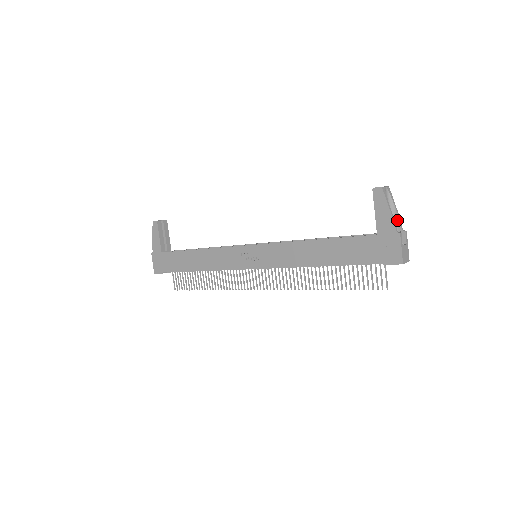
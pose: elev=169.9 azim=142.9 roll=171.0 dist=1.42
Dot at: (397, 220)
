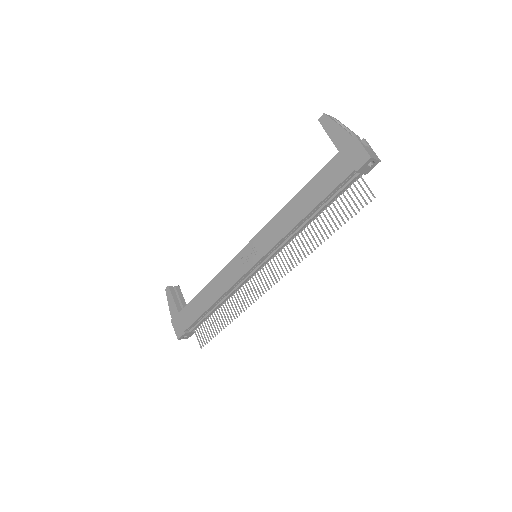
Dot at: (353, 135)
